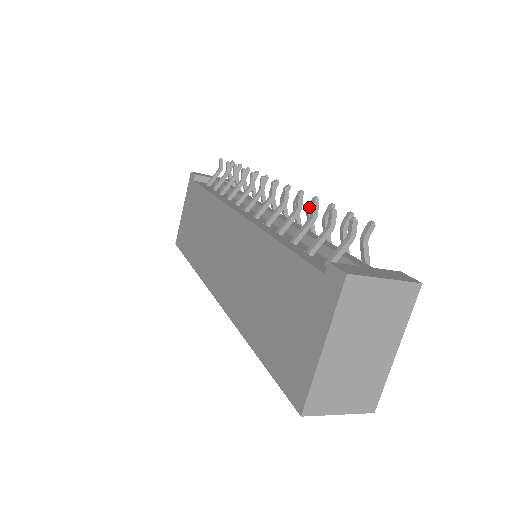
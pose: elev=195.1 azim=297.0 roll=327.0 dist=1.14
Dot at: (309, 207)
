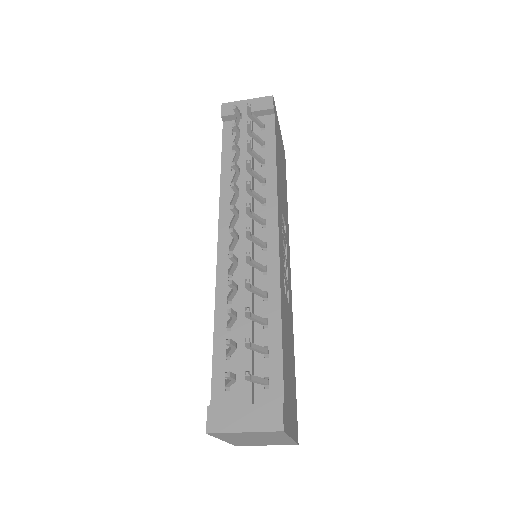
Dot at: (245, 285)
